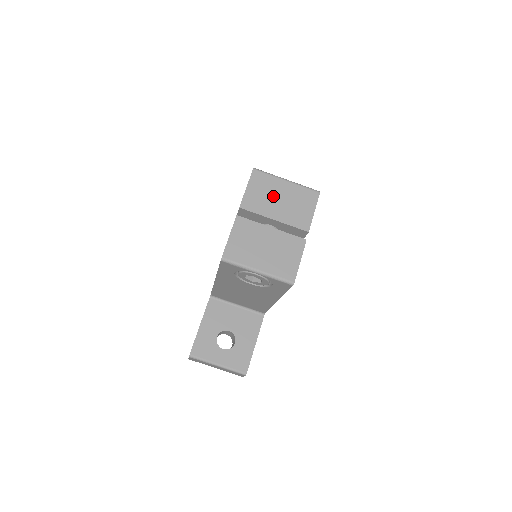
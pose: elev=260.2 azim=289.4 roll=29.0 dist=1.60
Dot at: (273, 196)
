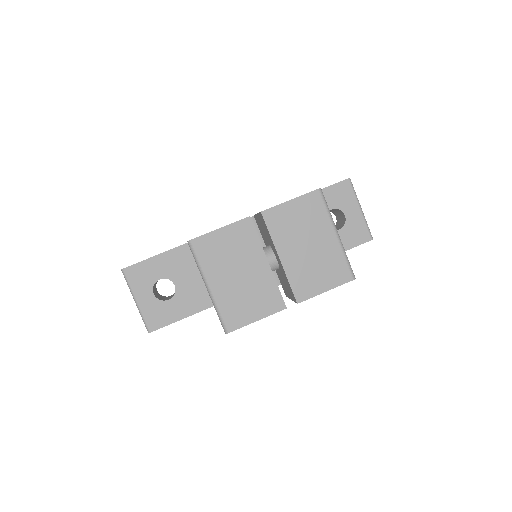
Dot at: (305, 235)
